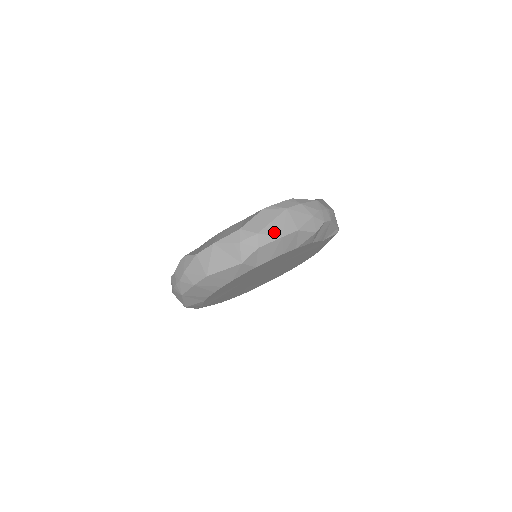
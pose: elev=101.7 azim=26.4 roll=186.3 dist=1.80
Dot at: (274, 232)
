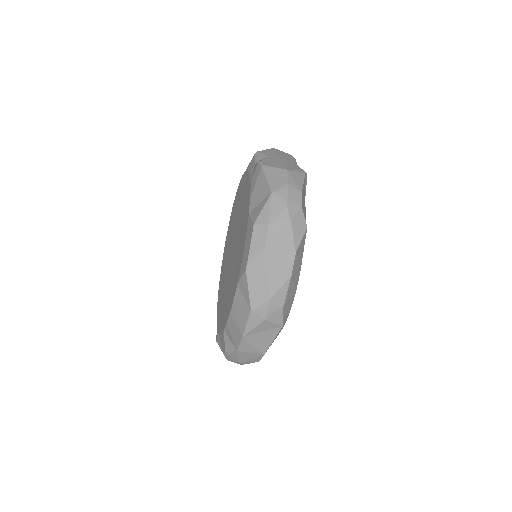
Dot at: (280, 281)
